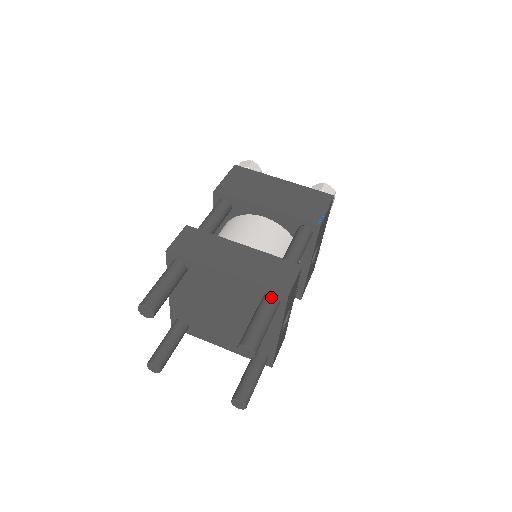
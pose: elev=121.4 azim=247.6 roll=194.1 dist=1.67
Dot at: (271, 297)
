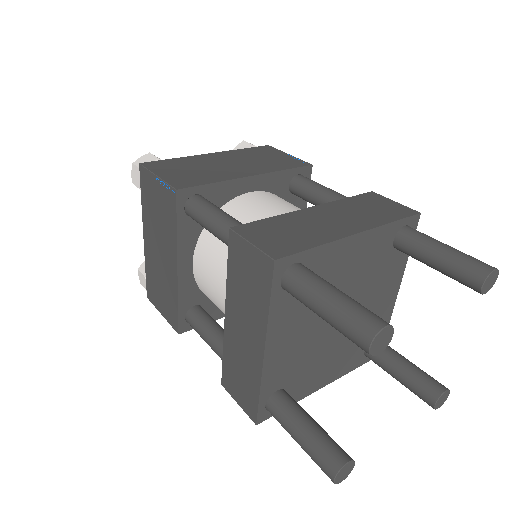
Dot at: (410, 228)
